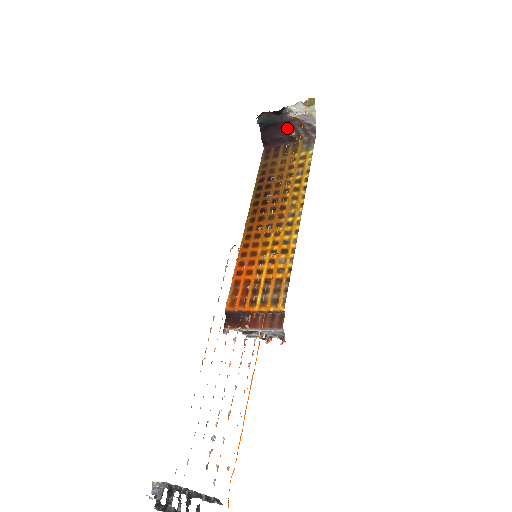
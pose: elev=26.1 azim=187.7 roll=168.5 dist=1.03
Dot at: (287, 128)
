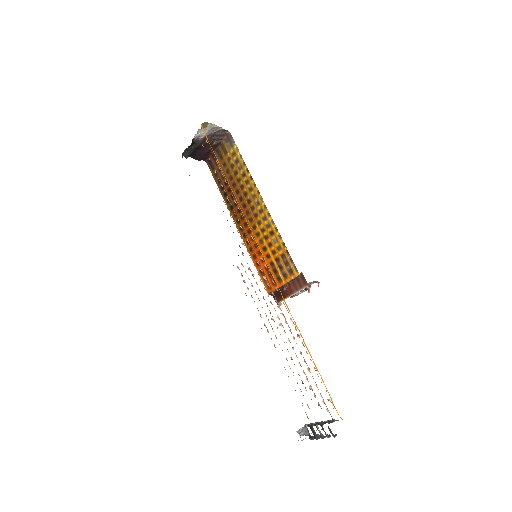
Dot at: (207, 143)
